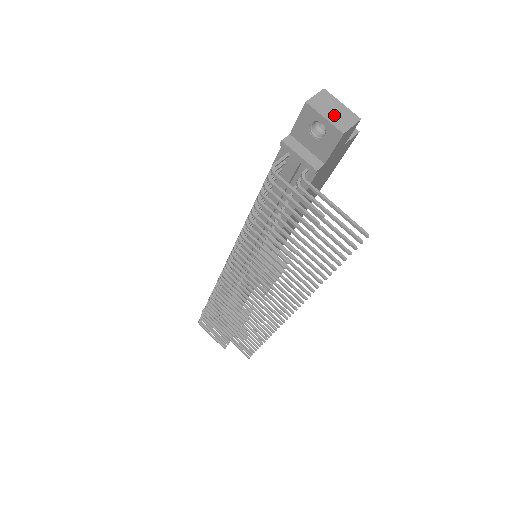
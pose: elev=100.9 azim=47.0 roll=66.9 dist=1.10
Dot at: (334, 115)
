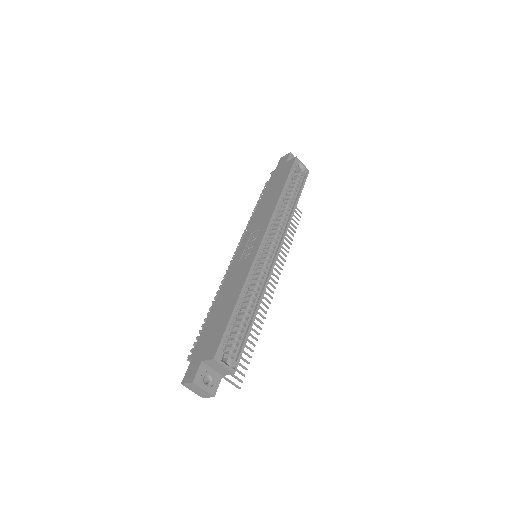
Dot at: (198, 392)
